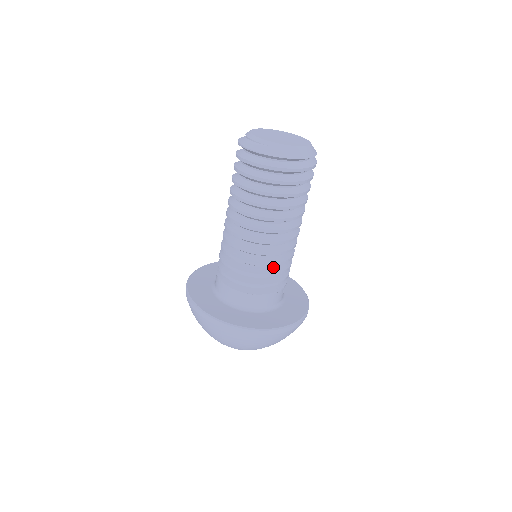
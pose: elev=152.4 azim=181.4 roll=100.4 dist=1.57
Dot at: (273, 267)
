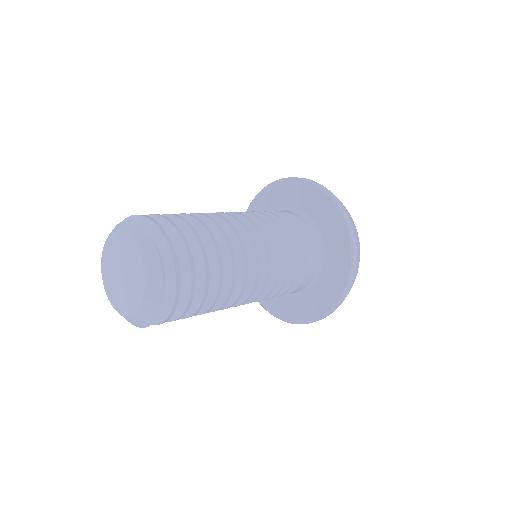
Dot at: occluded
